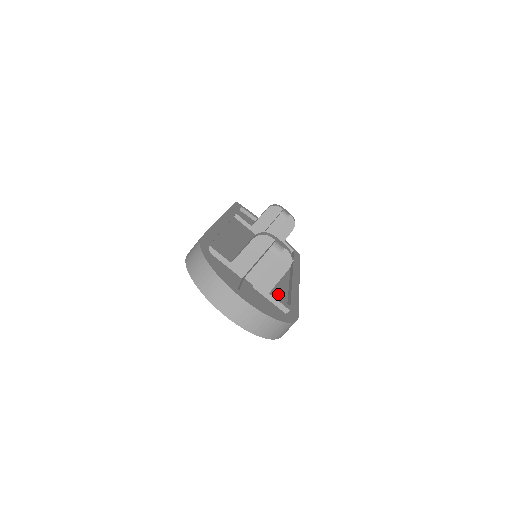
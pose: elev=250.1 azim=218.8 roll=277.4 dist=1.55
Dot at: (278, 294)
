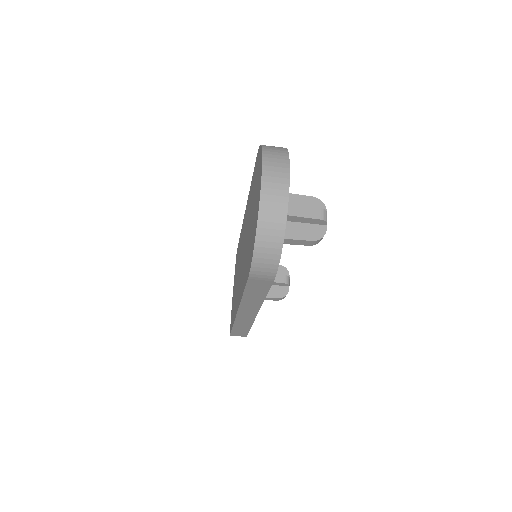
Dot at: occluded
